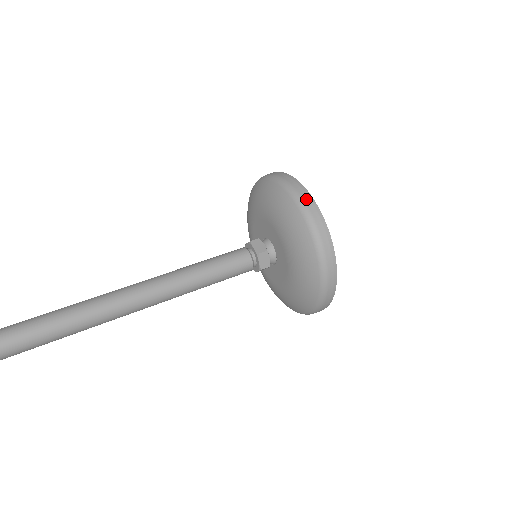
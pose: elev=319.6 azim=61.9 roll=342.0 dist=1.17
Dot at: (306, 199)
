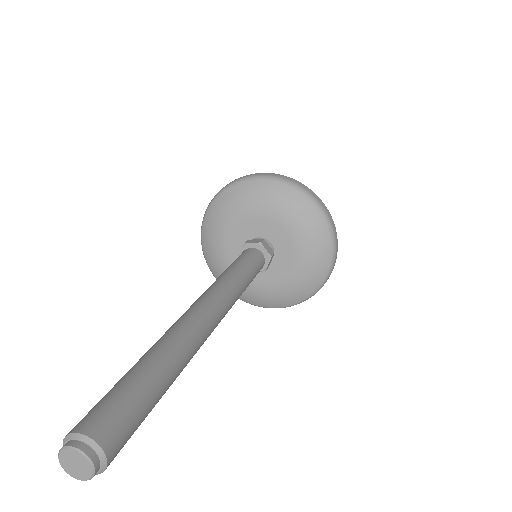
Dot at: (265, 174)
